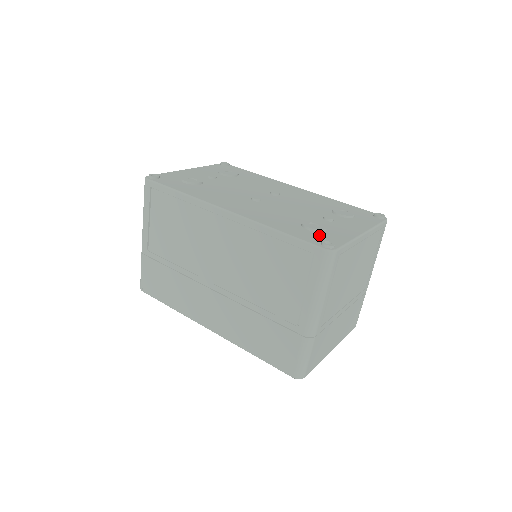
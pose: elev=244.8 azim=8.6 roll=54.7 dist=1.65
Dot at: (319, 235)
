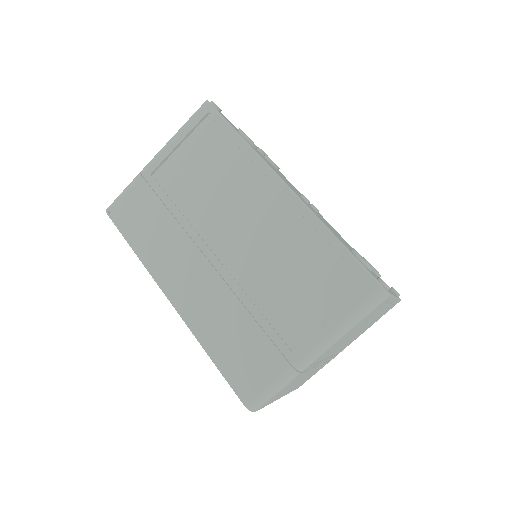
Dot at: occluded
